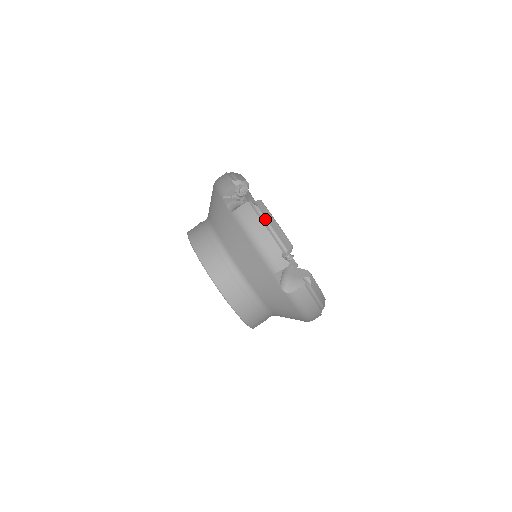
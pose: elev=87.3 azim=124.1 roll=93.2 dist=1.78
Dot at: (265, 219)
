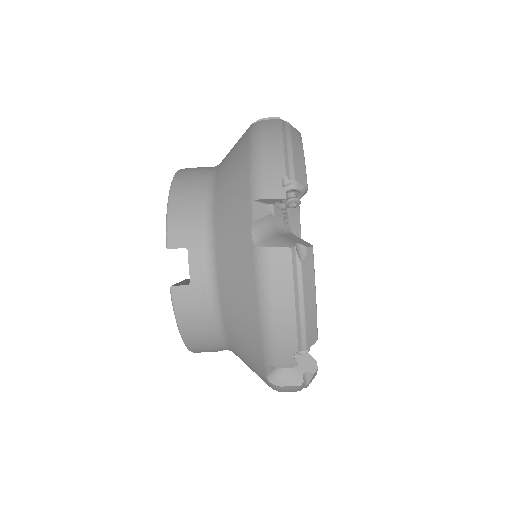
Dot at: occluded
